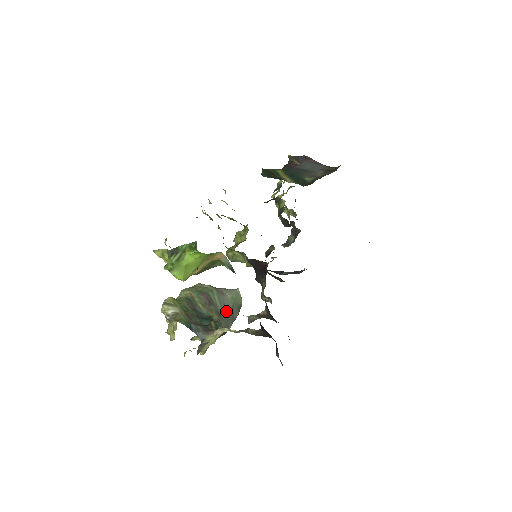
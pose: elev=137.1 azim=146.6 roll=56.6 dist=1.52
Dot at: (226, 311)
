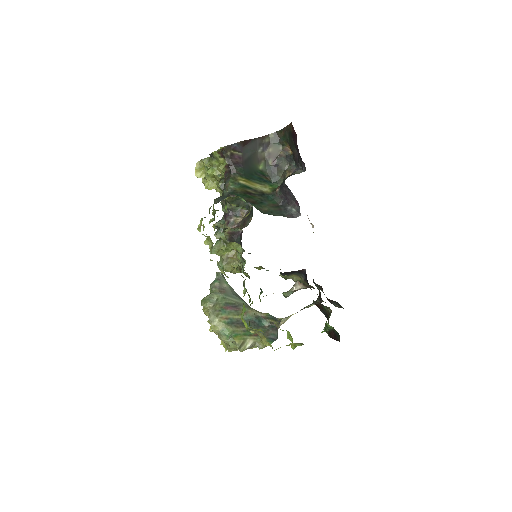
Dot at: (239, 297)
